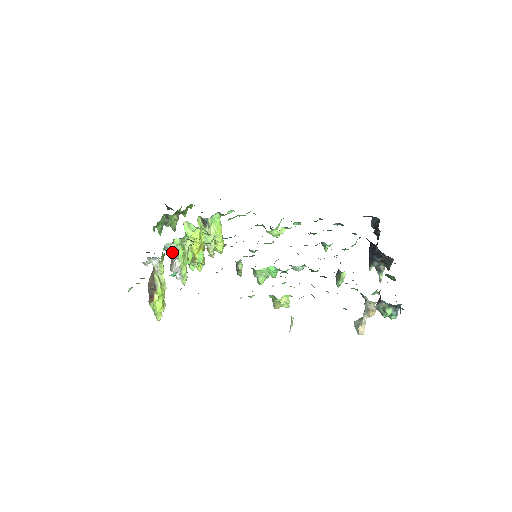
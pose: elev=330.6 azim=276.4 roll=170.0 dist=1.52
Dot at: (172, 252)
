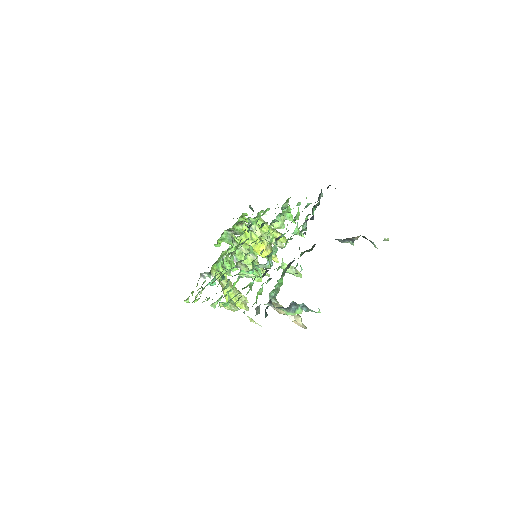
Dot at: occluded
